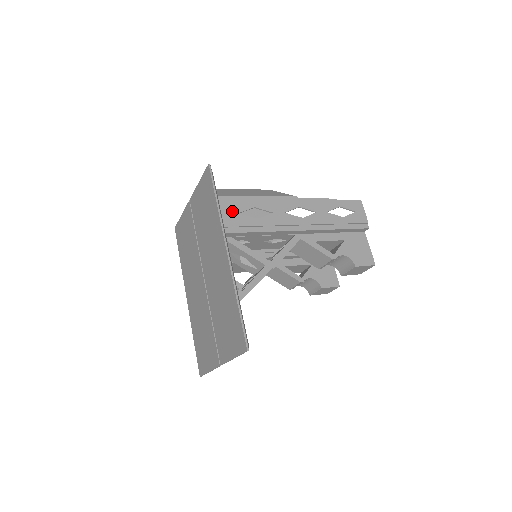
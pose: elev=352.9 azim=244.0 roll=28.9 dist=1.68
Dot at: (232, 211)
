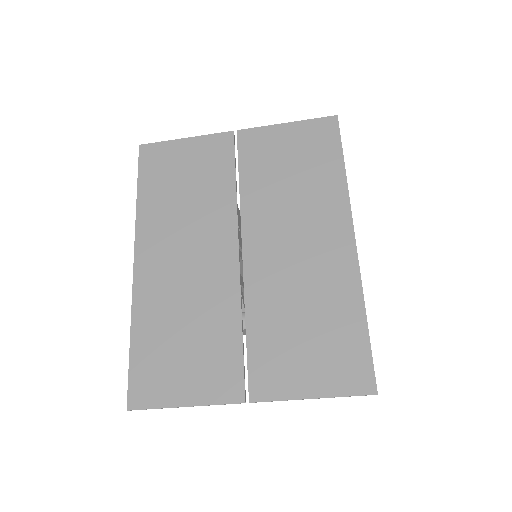
Dot at: occluded
